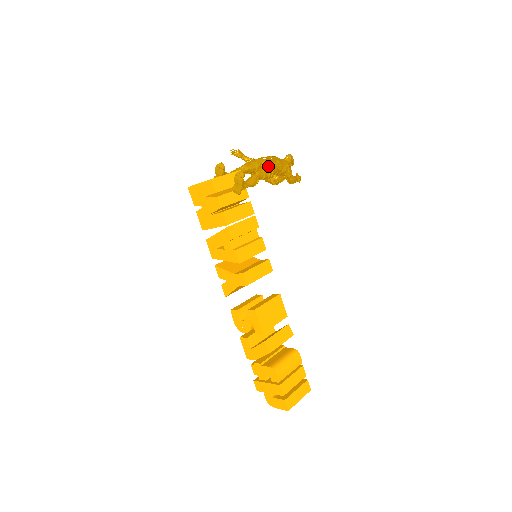
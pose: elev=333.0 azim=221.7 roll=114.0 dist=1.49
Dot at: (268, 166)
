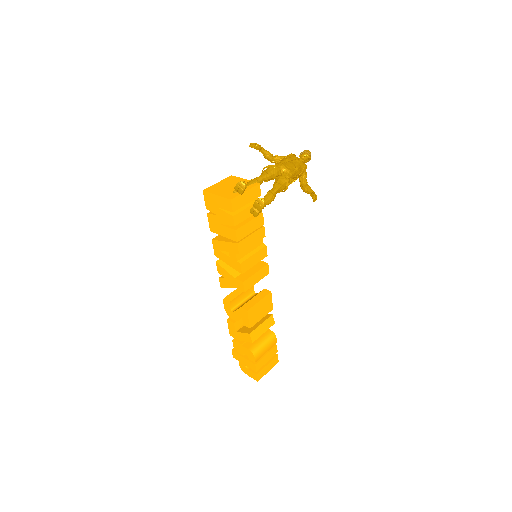
Dot at: (287, 180)
